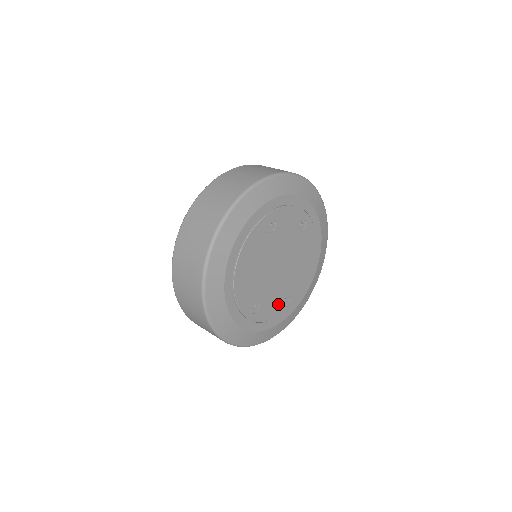
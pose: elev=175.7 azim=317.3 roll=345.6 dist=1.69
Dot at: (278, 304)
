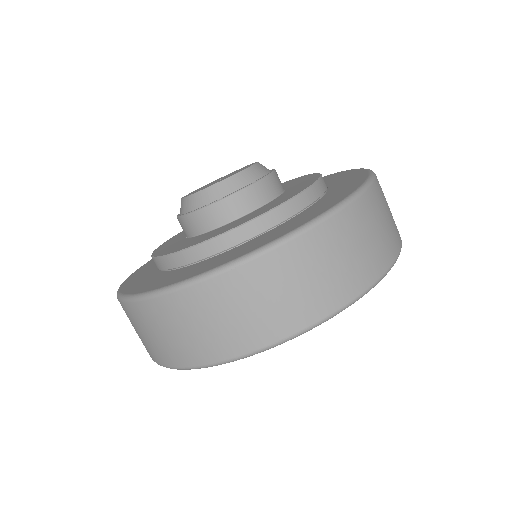
Dot at: occluded
